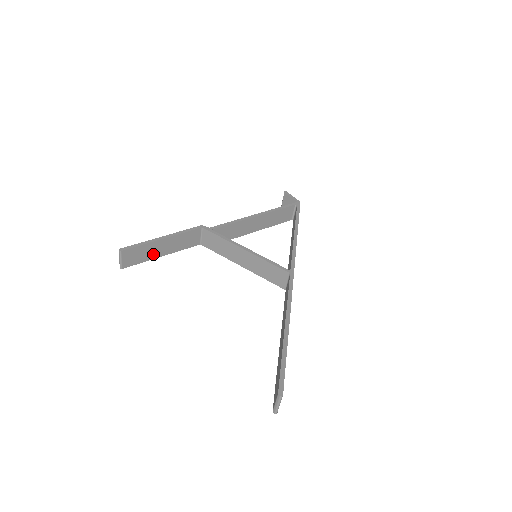
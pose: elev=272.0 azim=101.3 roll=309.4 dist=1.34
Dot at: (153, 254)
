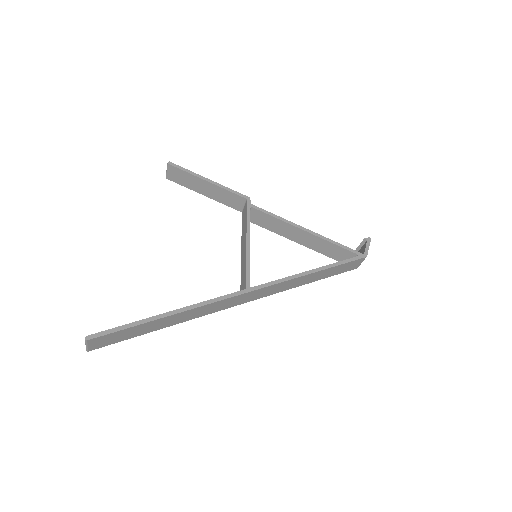
Dot at: (195, 187)
